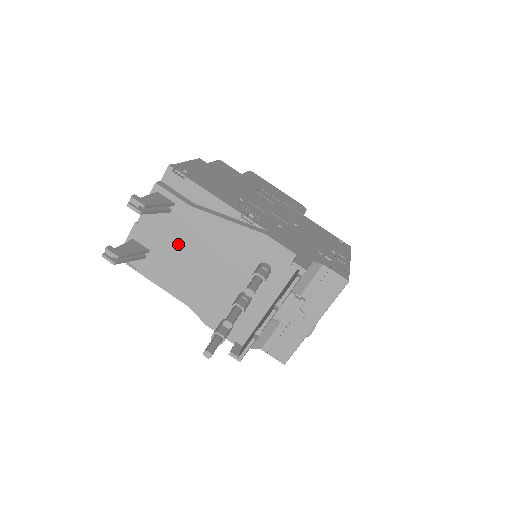
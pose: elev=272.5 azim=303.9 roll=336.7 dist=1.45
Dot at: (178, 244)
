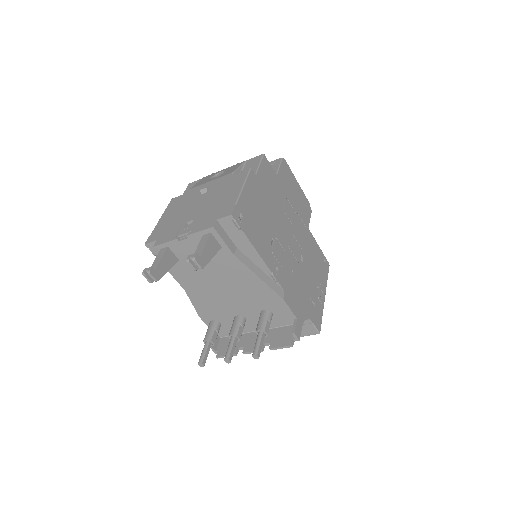
Dot at: (207, 269)
